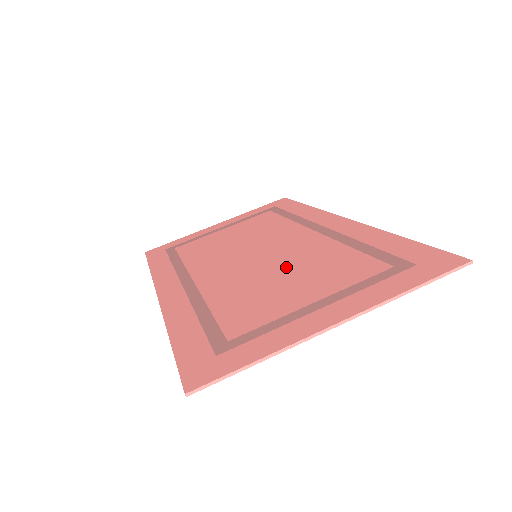
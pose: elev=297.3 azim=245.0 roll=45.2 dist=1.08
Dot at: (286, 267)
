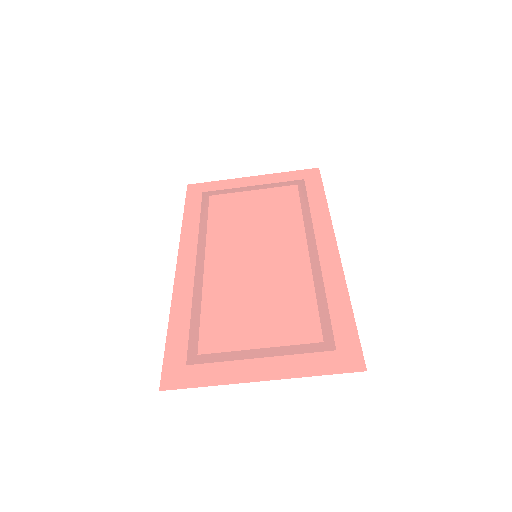
Dot at: (265, 290)
